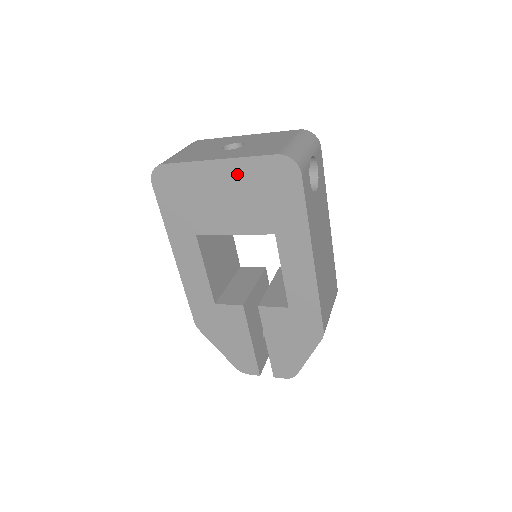
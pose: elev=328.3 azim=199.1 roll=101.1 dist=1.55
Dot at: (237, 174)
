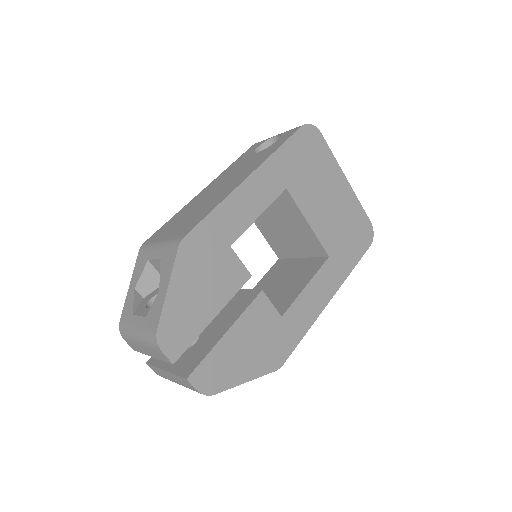
Dot at: (347, 200)
